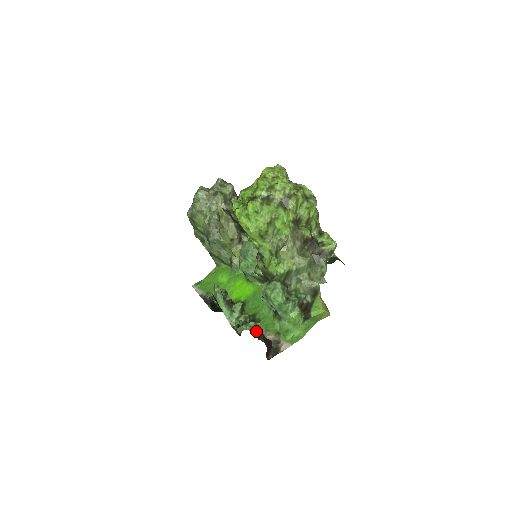
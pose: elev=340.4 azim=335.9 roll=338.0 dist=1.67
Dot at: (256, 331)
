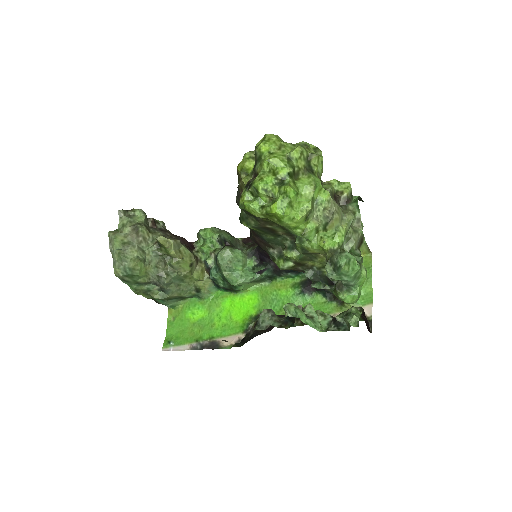
Dot at: occluded
